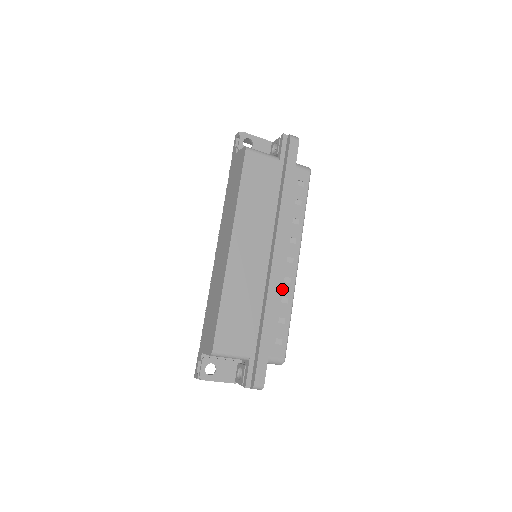
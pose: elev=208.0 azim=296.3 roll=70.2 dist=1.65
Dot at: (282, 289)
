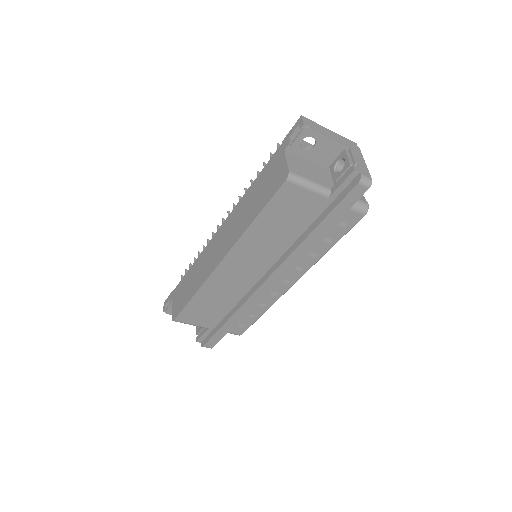
Dot at: (264, 298)
